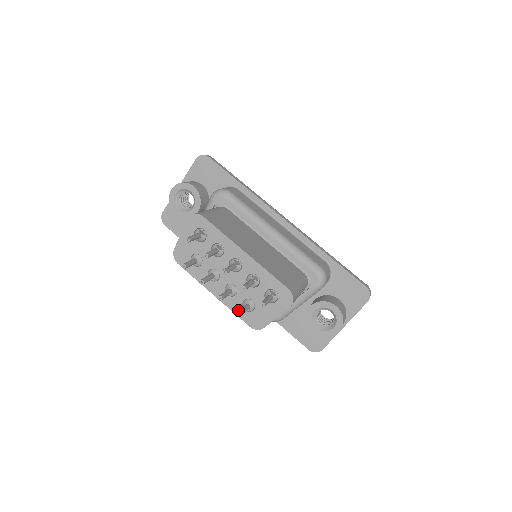
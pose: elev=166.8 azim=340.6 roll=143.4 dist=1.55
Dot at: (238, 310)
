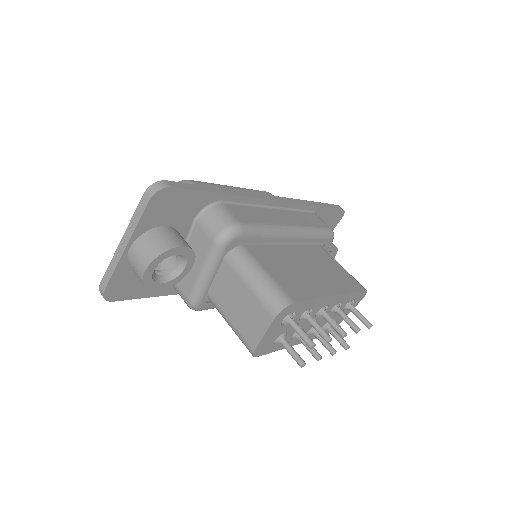
Dot at: occluded
